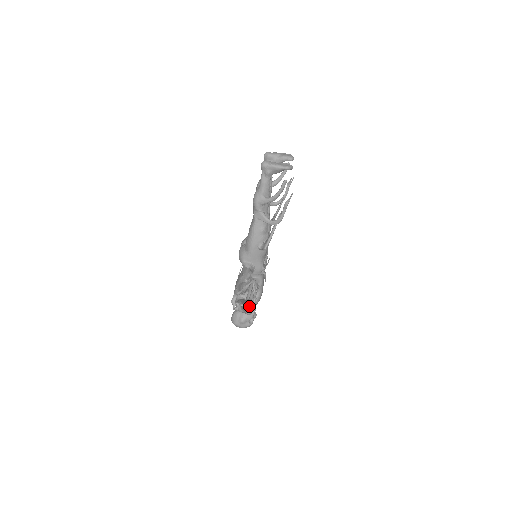
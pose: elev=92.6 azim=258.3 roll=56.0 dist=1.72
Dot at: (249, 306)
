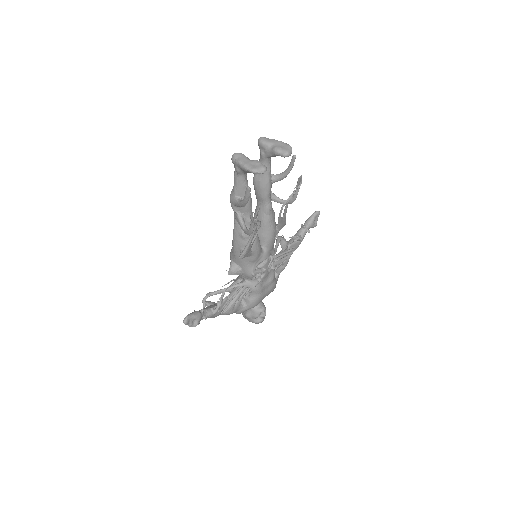
Dot at: (185, 320)
